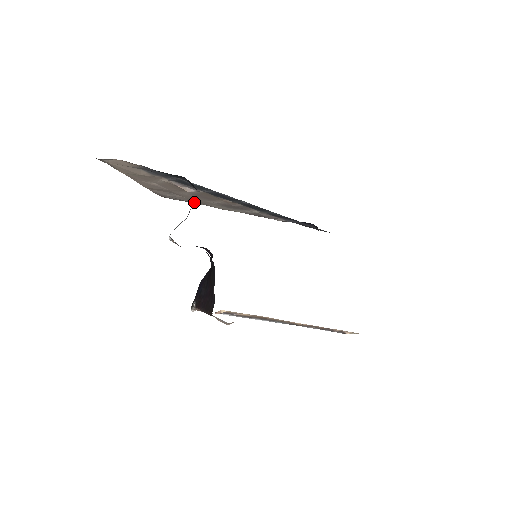
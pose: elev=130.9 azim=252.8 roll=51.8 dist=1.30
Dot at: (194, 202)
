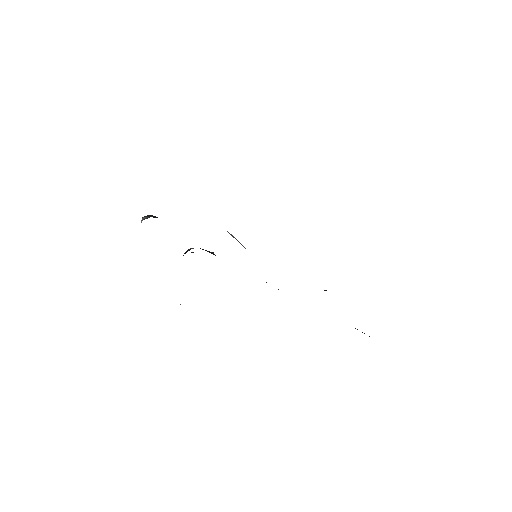
Dot at: occluded
